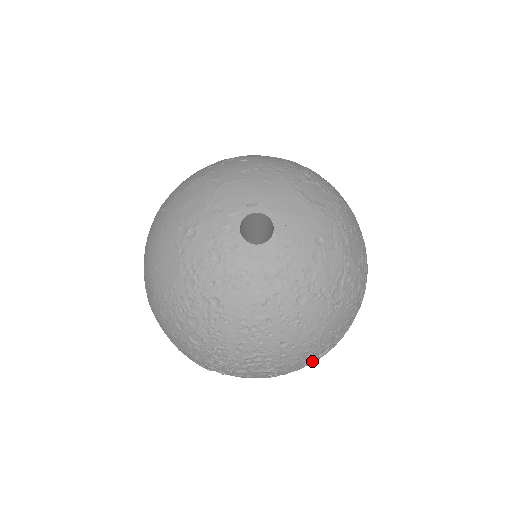
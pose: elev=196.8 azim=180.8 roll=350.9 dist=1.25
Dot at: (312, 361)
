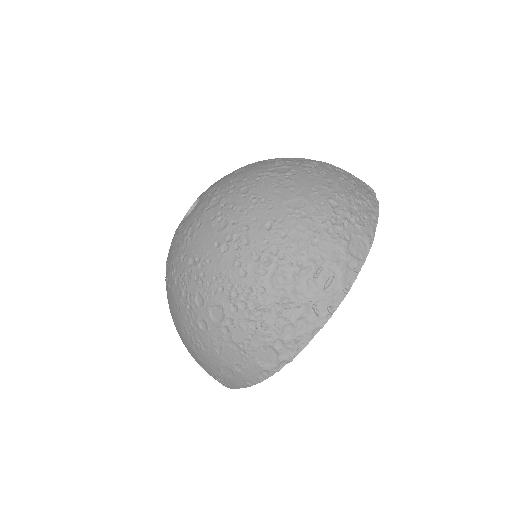
Dot at: (348, 234)
